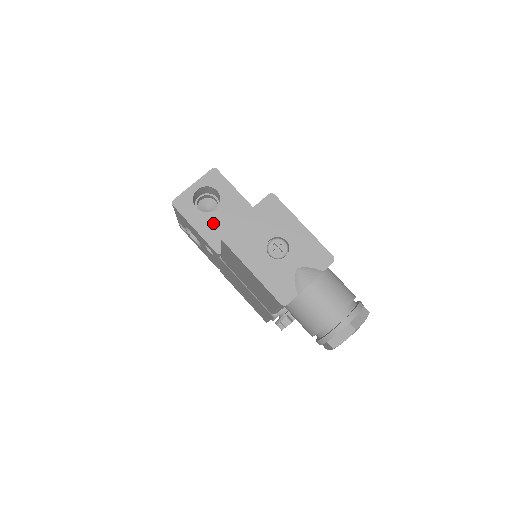
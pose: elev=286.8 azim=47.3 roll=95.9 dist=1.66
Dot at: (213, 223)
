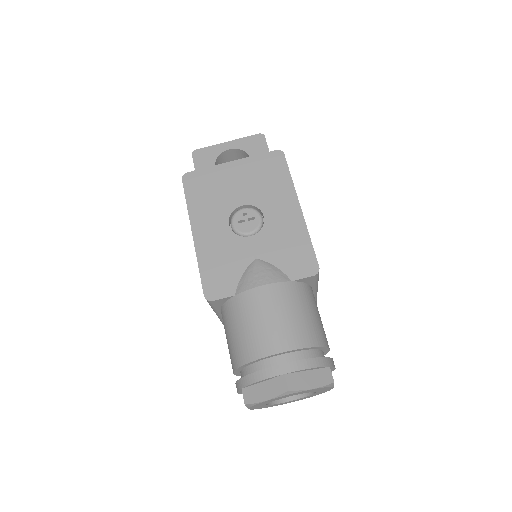
Dot at: occluded
